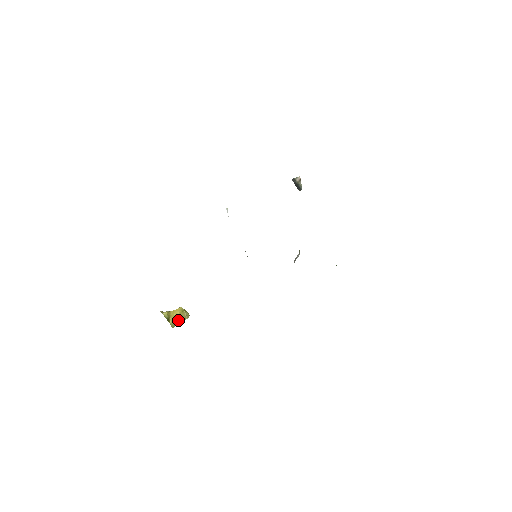
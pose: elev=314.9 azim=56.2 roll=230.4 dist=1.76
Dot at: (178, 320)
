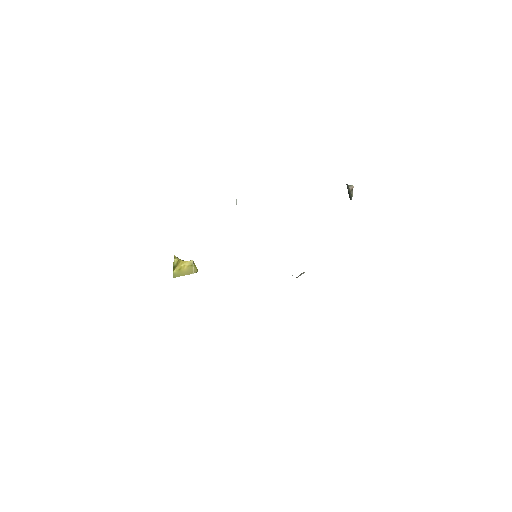
Dot at: (183, 272)
